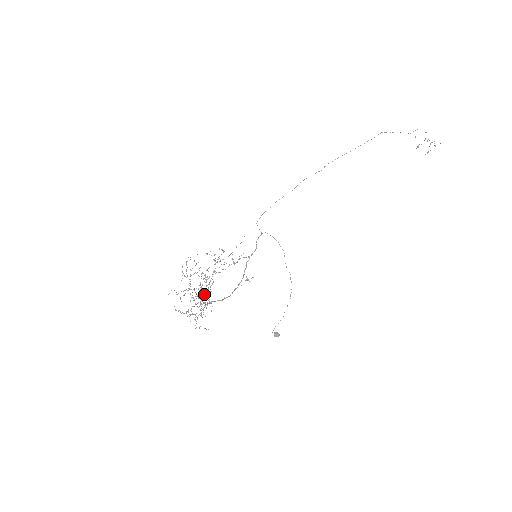
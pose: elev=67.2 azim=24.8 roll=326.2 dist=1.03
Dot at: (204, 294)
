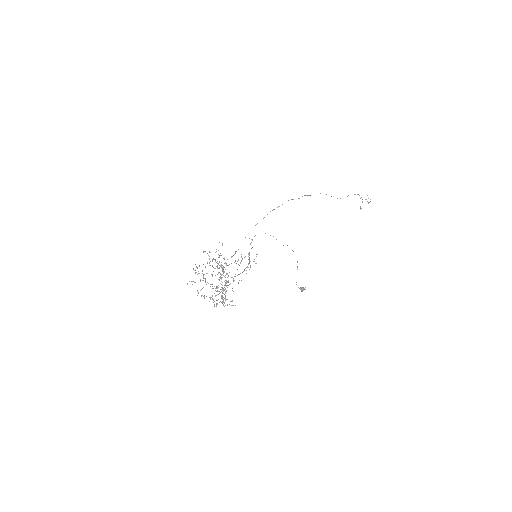
Dot at: occluded
